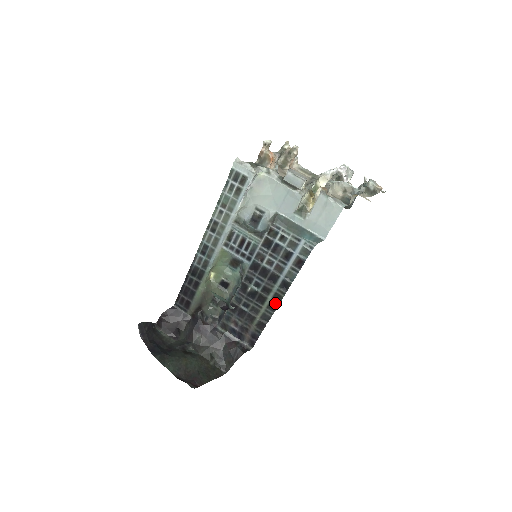
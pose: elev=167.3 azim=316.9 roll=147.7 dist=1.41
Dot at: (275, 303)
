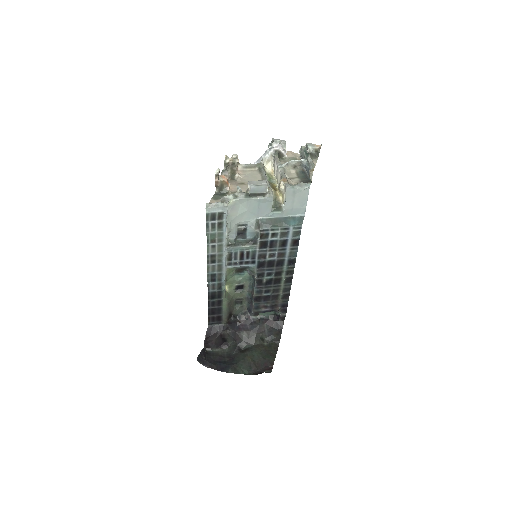
Dot at: (290, 277)
